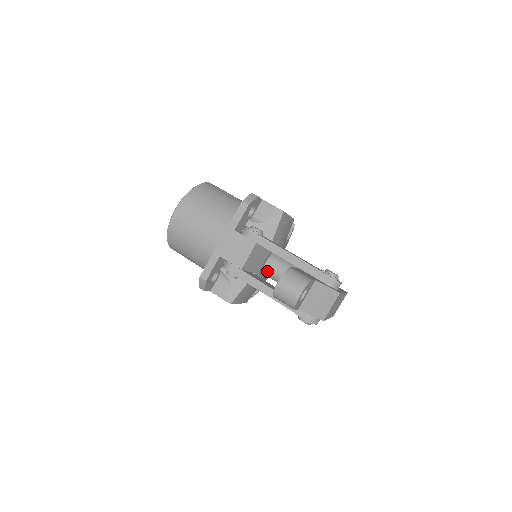
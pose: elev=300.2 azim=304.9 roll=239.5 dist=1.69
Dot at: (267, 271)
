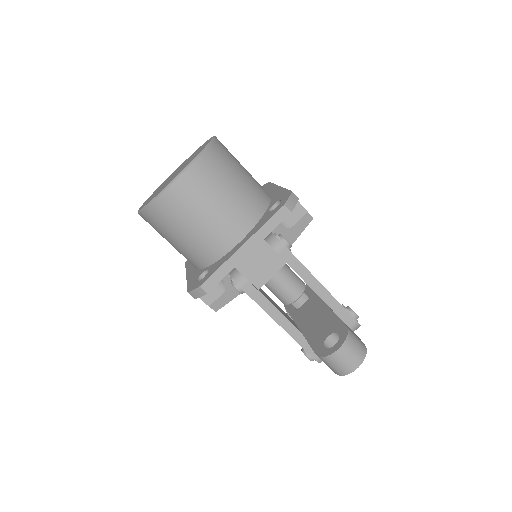
Dot at: occluded
